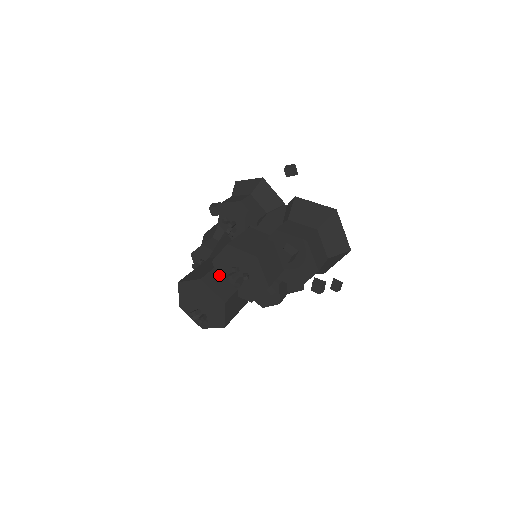
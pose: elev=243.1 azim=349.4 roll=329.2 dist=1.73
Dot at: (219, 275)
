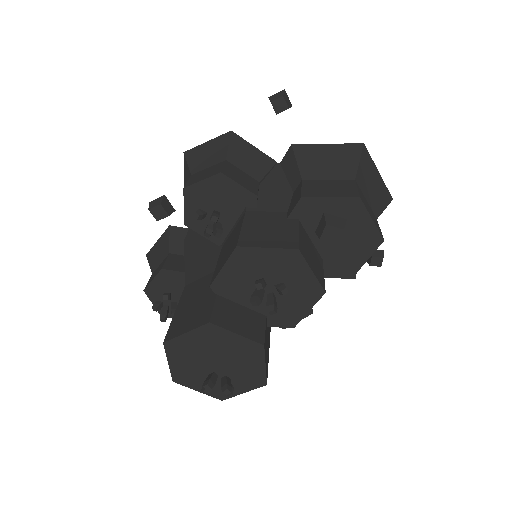
Dot at: (230, 304)
